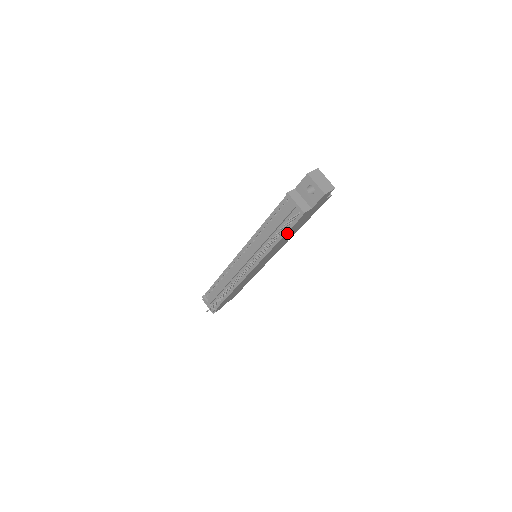
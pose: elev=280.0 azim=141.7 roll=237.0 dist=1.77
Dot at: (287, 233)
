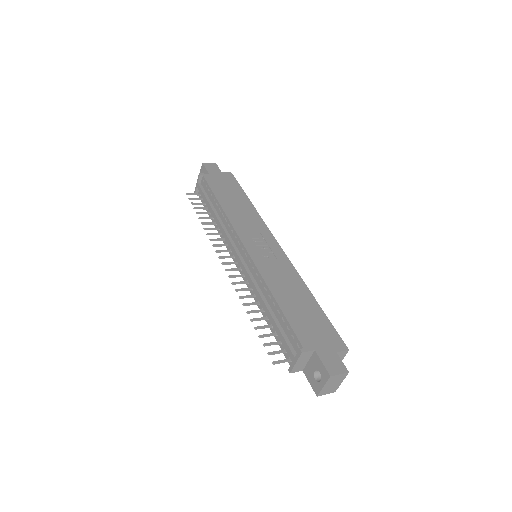
Dot at: occluded
